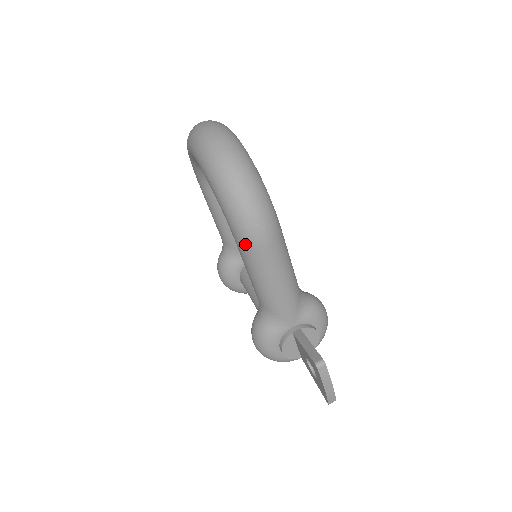
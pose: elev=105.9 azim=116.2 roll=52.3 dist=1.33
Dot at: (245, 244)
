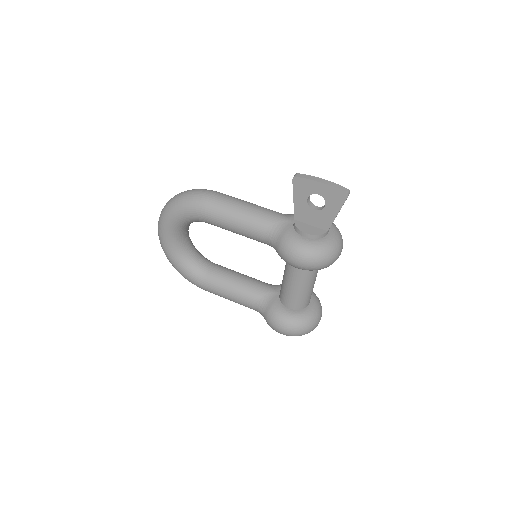
Dot at: (205, 204)
